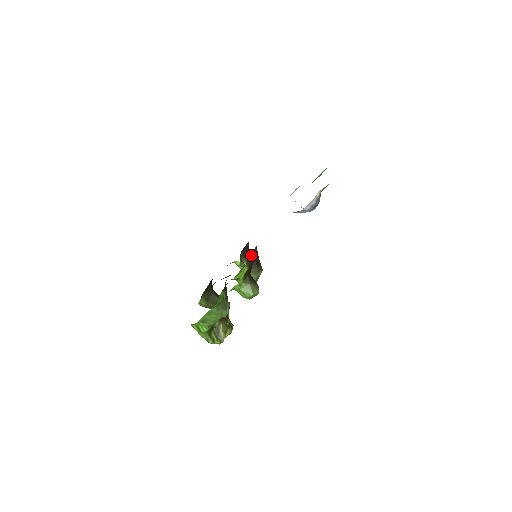
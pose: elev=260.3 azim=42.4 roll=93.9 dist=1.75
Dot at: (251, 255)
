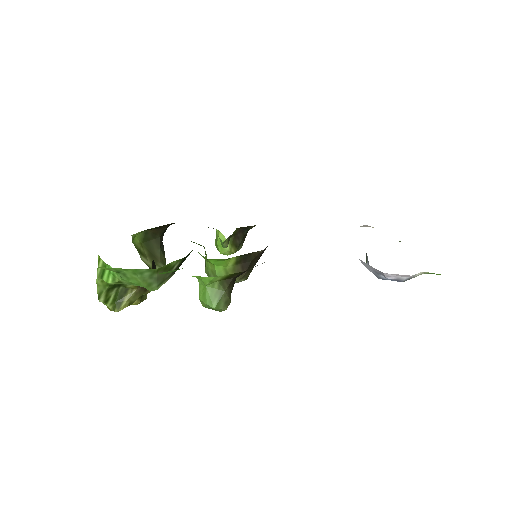
Dot at: occluded
